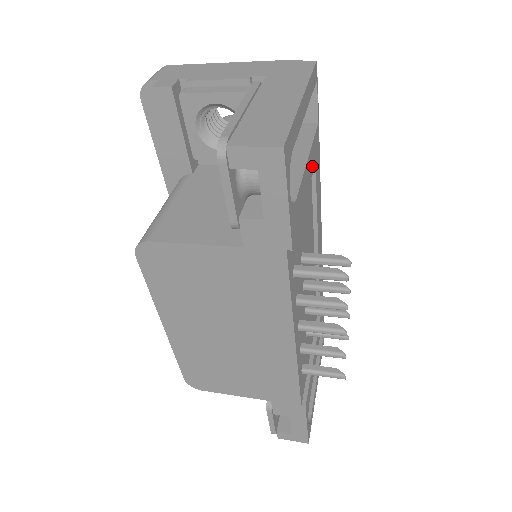
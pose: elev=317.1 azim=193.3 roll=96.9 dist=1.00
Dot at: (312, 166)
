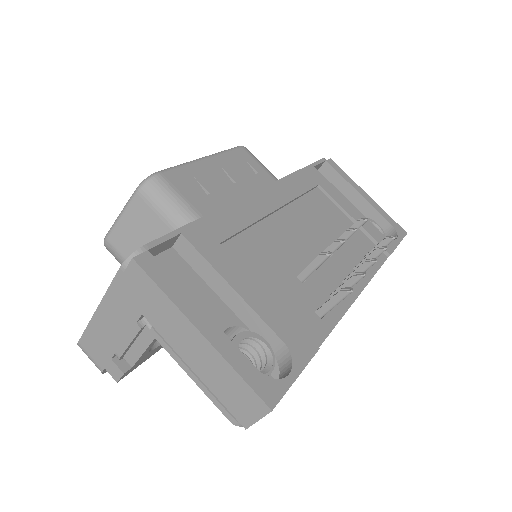
Dot at: (229, 262)
